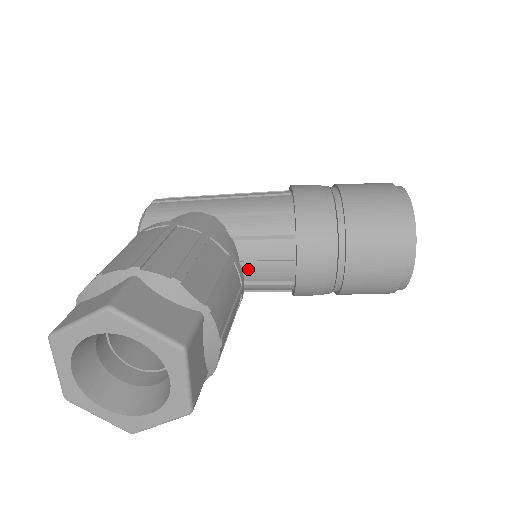
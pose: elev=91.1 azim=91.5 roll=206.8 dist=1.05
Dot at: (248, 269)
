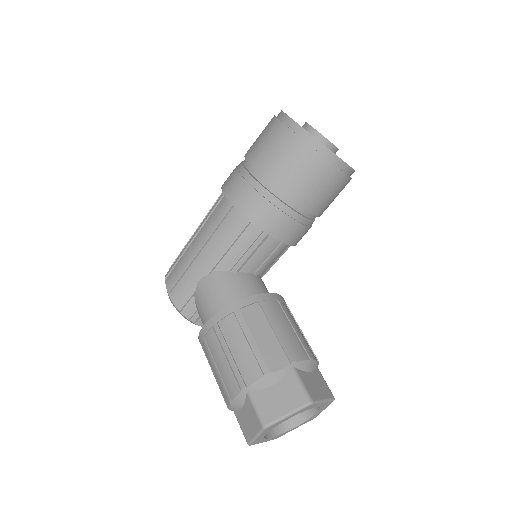
Dot at: (262, 270)
